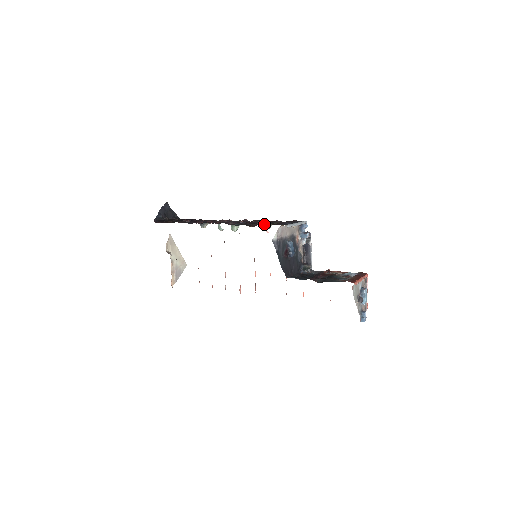
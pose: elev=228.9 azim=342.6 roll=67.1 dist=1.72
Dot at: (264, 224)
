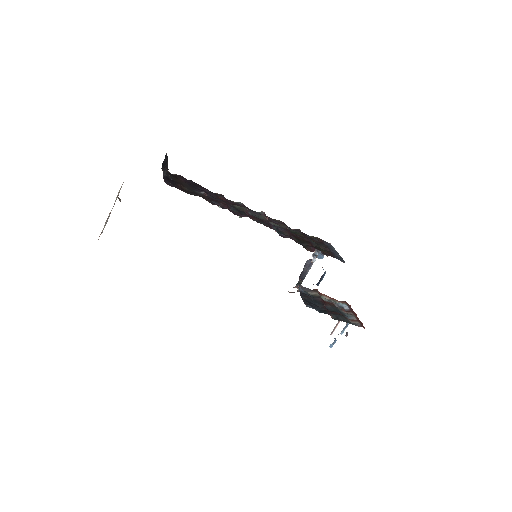
Dot at: (321, 252)
